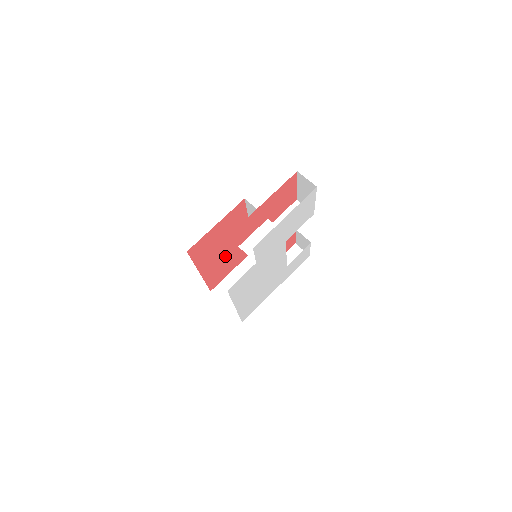
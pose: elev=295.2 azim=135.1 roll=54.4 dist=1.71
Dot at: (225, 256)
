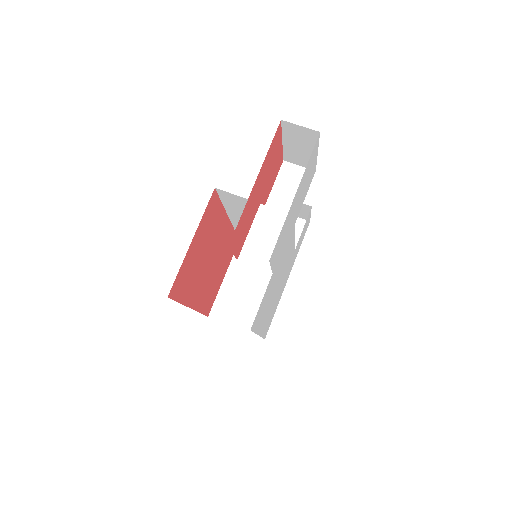
Dot at: (212, 270)
